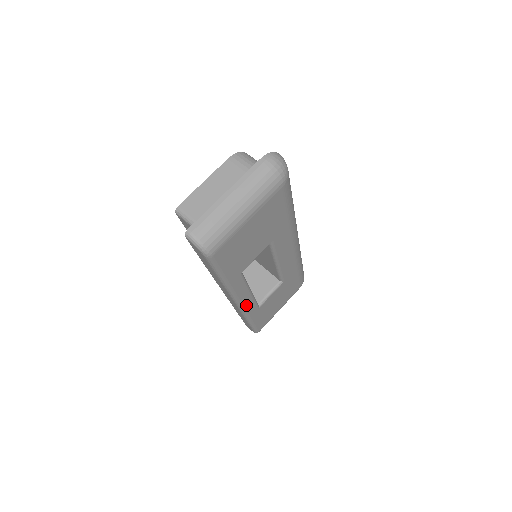
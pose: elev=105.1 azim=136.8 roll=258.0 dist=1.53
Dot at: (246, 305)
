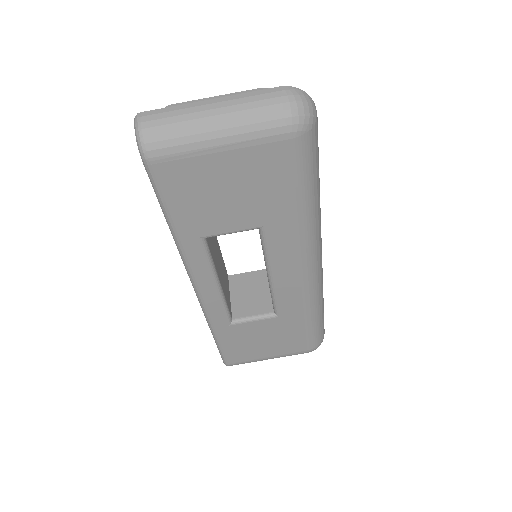
Dot at: (208, 301)
